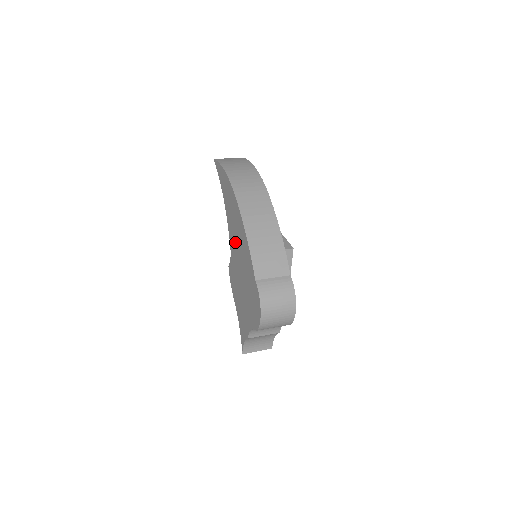
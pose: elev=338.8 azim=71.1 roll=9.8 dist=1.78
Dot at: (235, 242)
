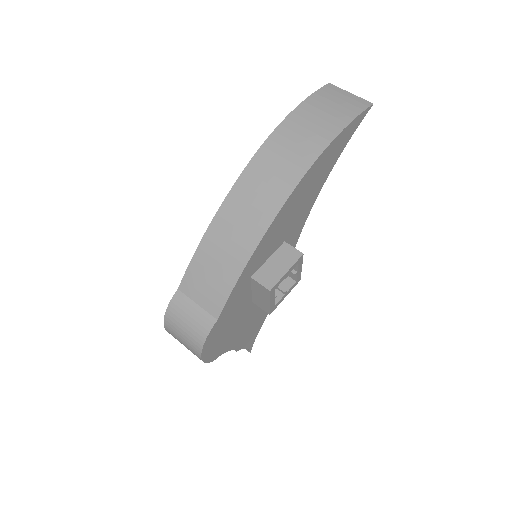
Dot at: occluded
